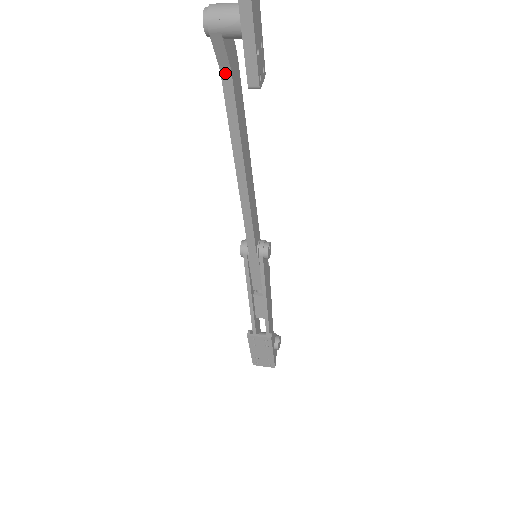
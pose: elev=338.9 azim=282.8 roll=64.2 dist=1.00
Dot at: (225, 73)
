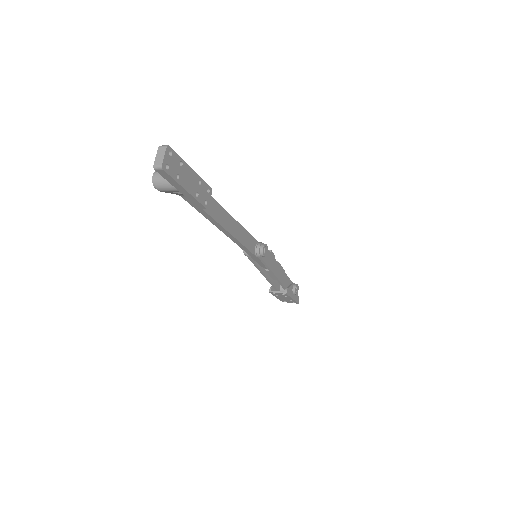
Dot at: (183, 196)
